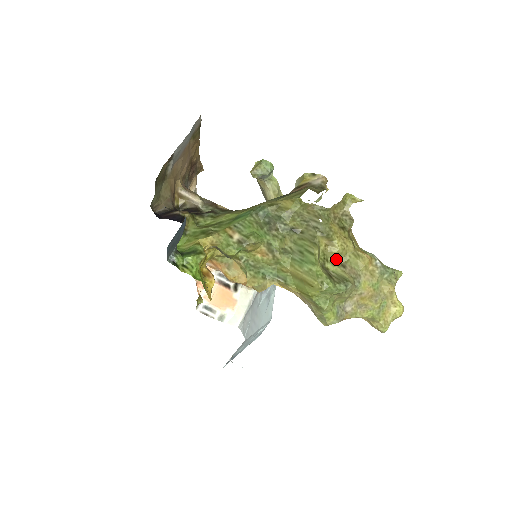
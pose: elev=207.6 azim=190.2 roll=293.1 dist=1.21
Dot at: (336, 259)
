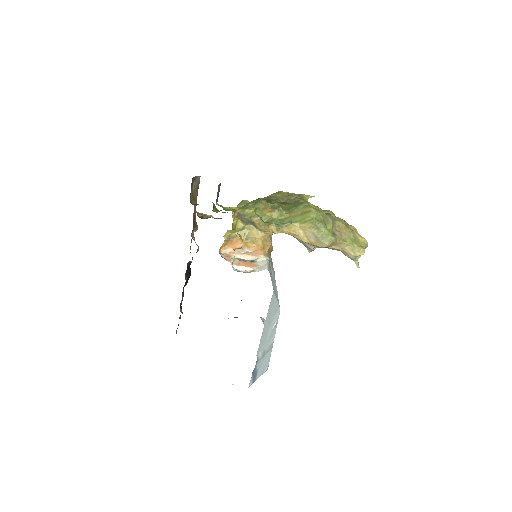
Dot at: occluded
